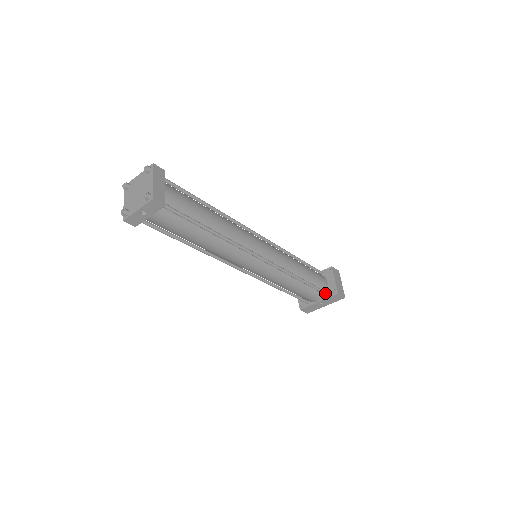
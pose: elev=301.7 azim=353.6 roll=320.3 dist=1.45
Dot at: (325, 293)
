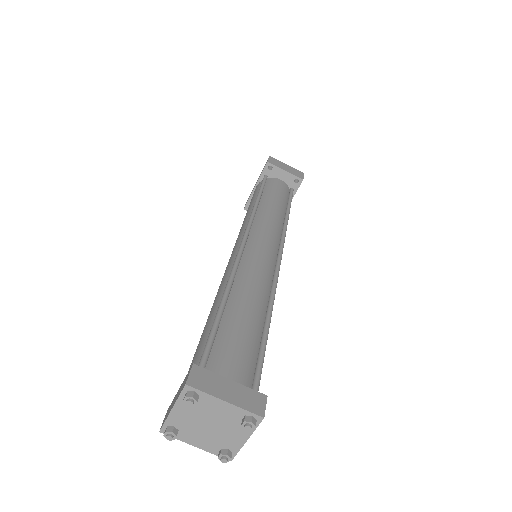
Dot at: occluded
